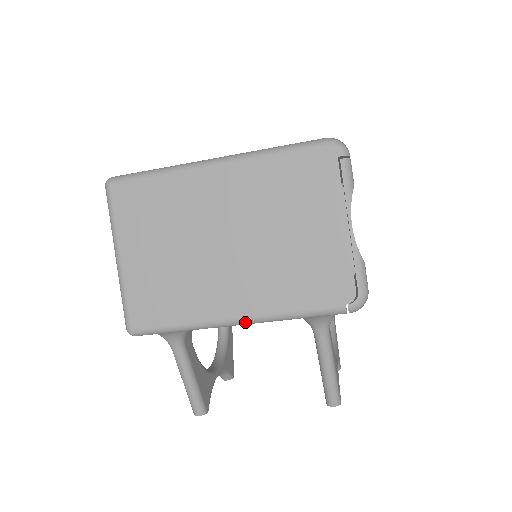
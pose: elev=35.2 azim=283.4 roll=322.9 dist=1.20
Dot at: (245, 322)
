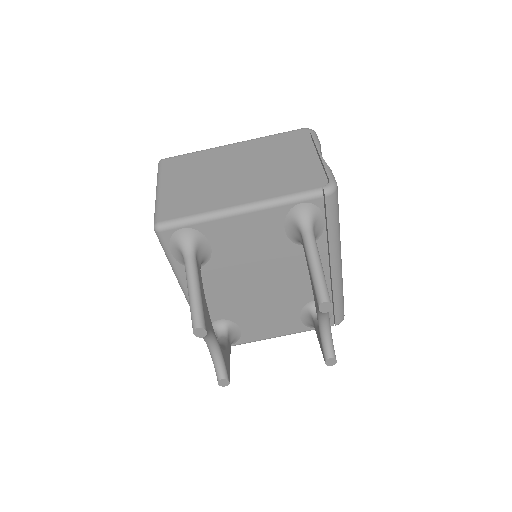
Dot at: (248, 207)
